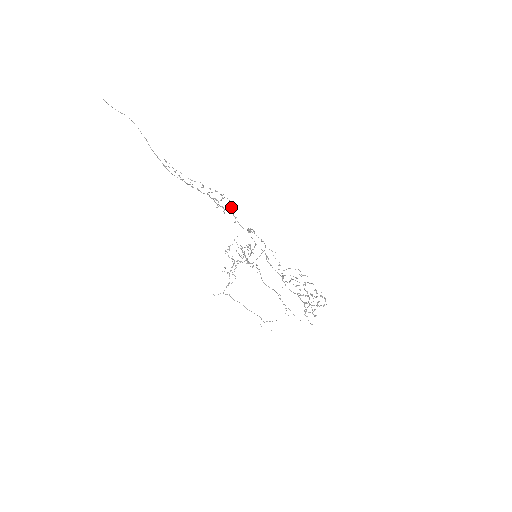
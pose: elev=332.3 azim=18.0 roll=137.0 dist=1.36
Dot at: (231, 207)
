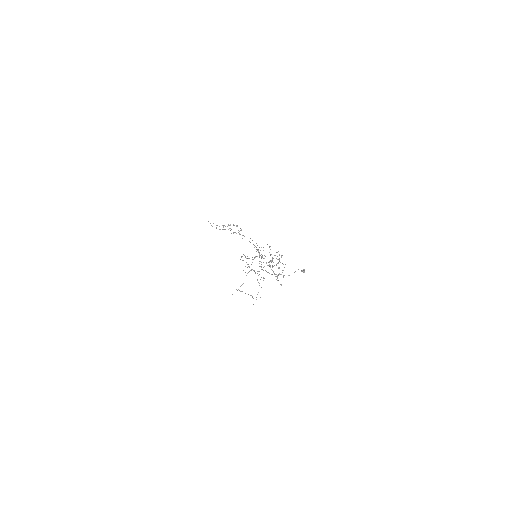
Dot at: occluded
